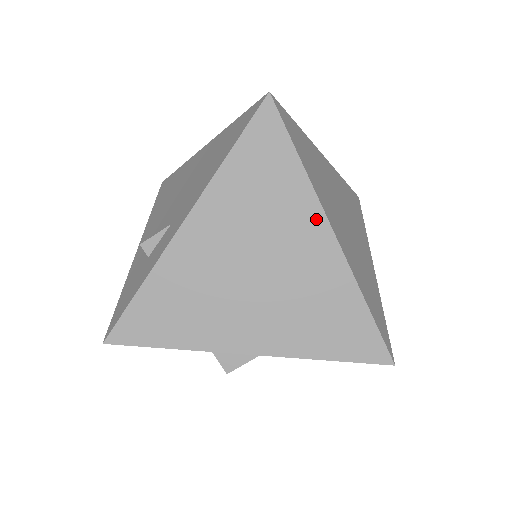
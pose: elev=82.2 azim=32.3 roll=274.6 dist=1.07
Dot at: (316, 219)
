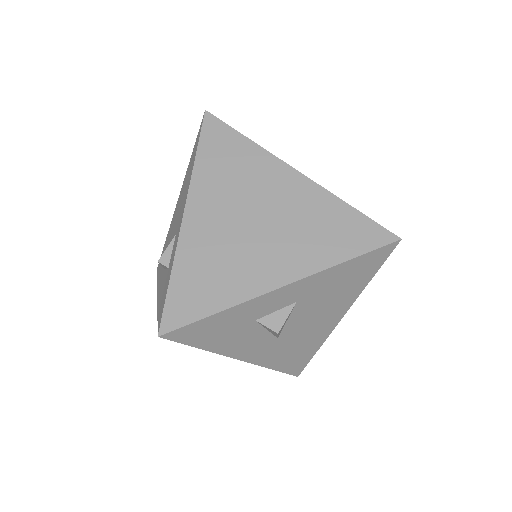
Dot at: (279, 167)
